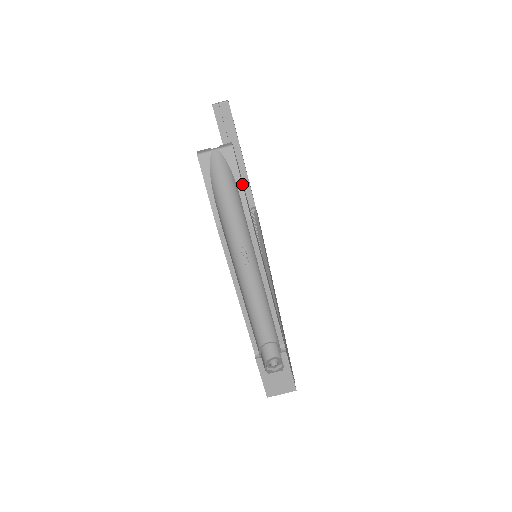
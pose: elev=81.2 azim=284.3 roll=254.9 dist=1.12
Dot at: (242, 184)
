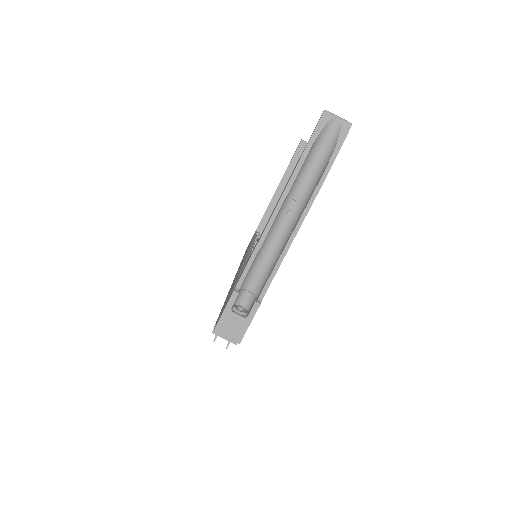
Dot at: occluded
